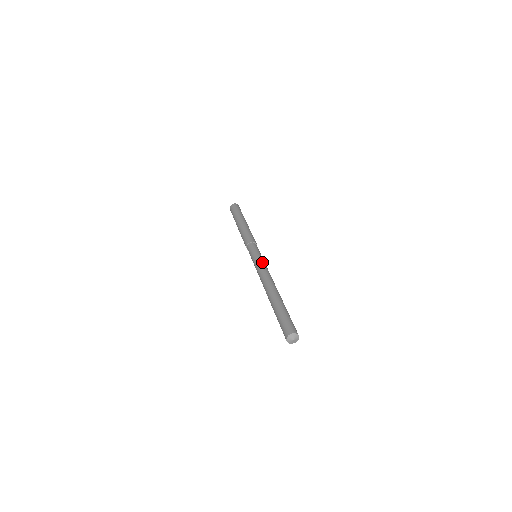
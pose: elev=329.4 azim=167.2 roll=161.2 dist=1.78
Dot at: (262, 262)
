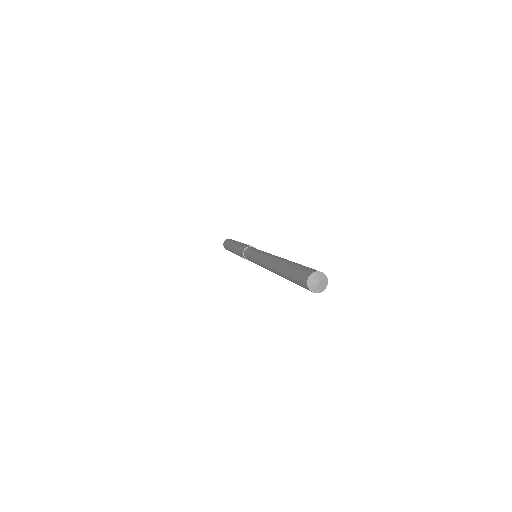
Dot at: (261, 251)
